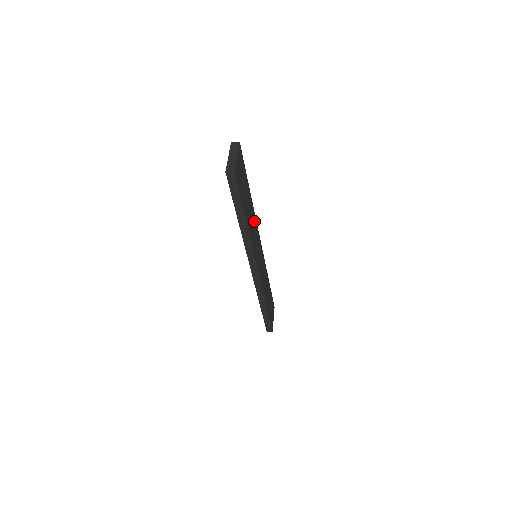
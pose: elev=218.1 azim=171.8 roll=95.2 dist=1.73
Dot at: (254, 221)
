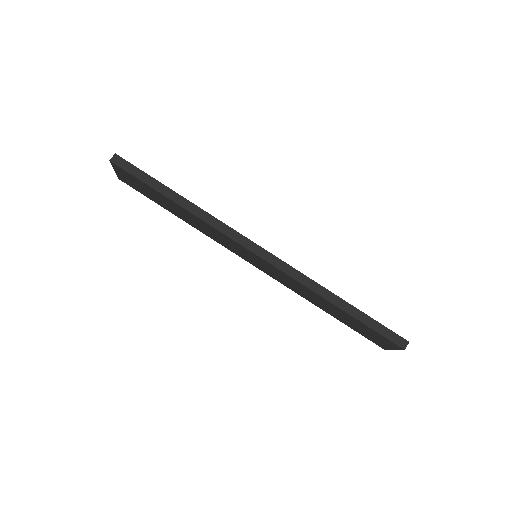
Dot at: occluded
